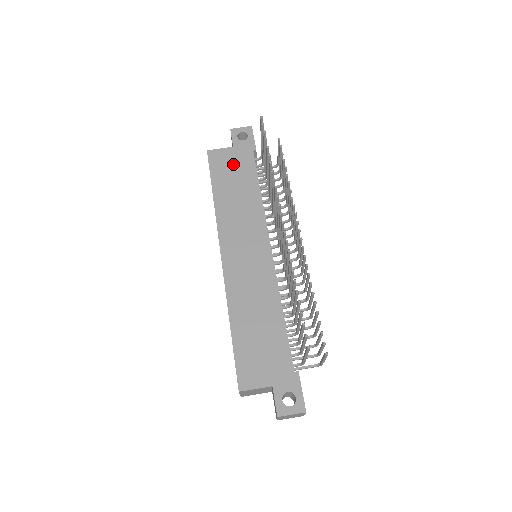
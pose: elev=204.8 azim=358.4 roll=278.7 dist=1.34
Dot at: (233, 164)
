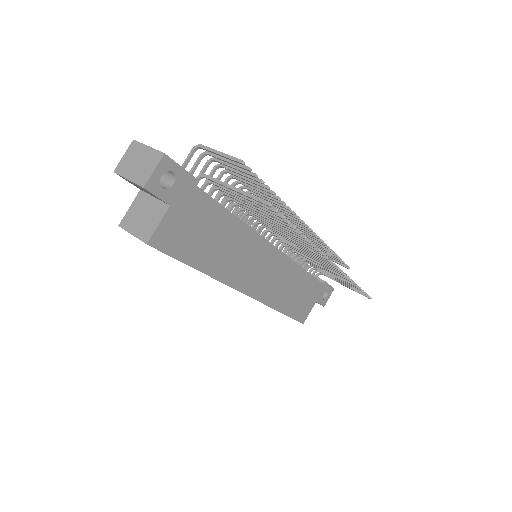
Dot at: (189, 224)
